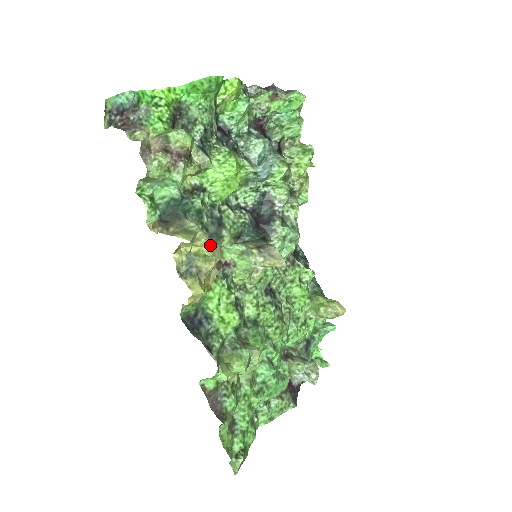
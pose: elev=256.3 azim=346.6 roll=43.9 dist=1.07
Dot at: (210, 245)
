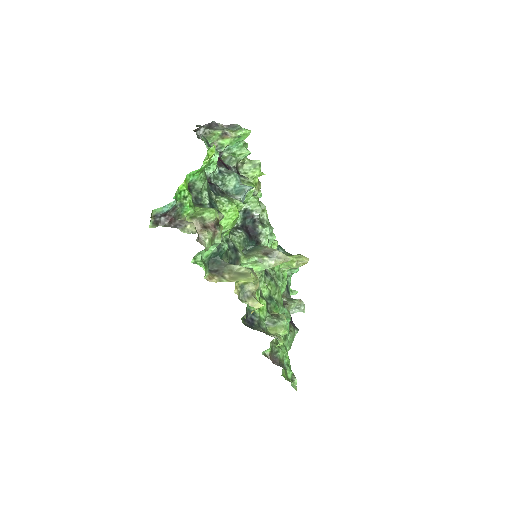
Dot at: (252, 274)
